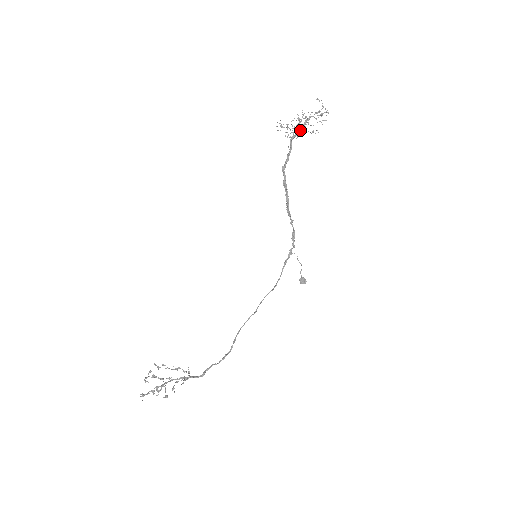
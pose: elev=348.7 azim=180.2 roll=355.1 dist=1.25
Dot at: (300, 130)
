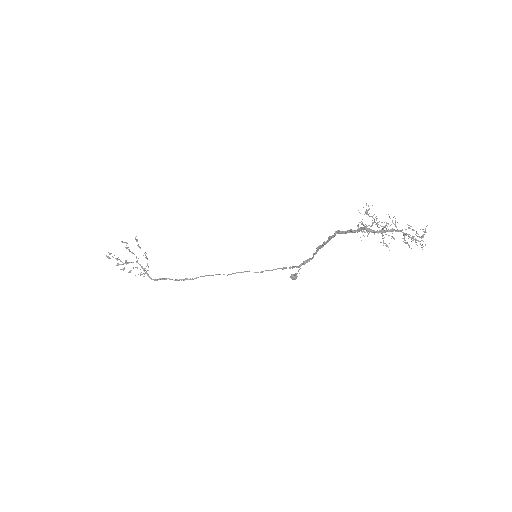
Dot at: occluded
